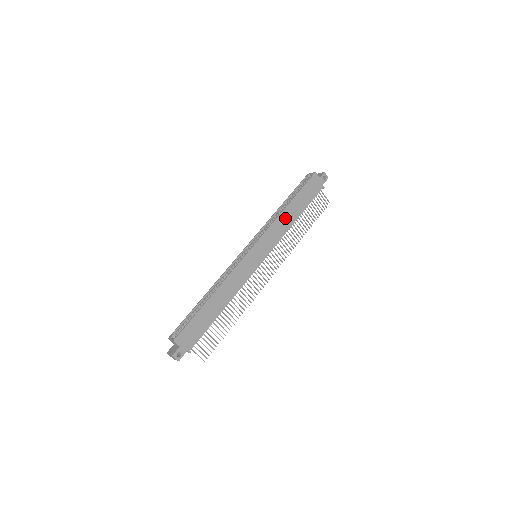
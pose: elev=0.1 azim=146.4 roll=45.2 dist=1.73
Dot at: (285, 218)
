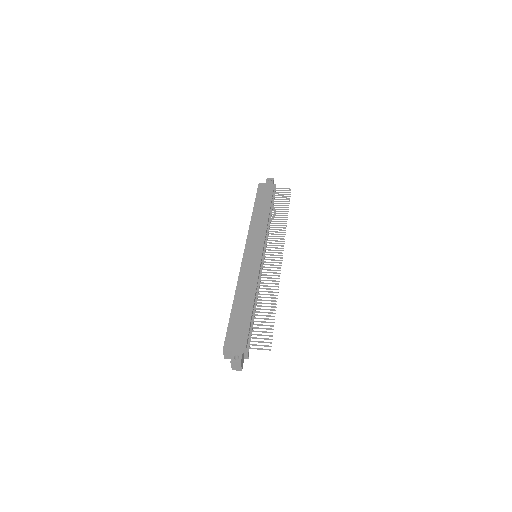
Dot at: (258, 219)
